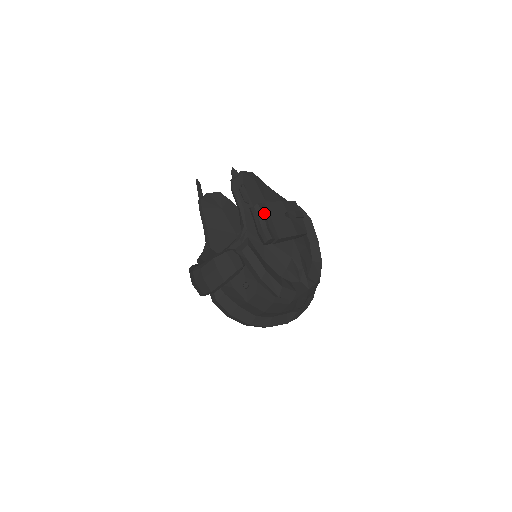
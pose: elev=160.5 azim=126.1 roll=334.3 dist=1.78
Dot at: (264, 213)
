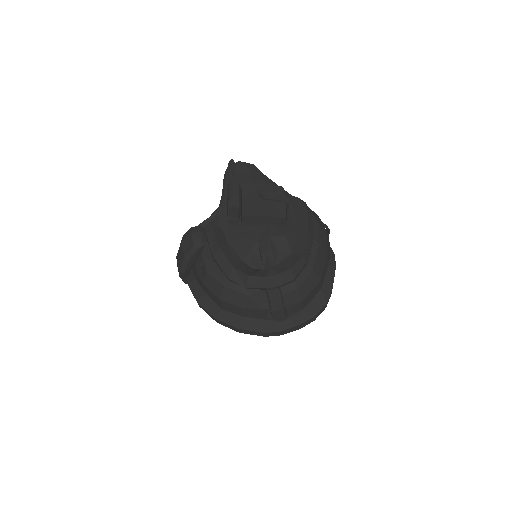
Dot at: (237, 192)
